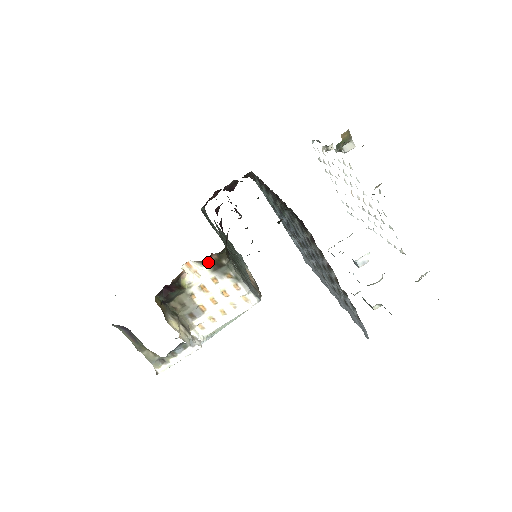
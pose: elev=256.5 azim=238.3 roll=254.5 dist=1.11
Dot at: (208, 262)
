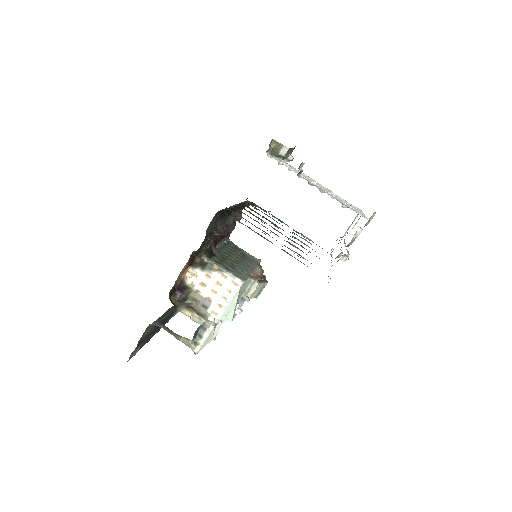
Dot at: (197, 265)
